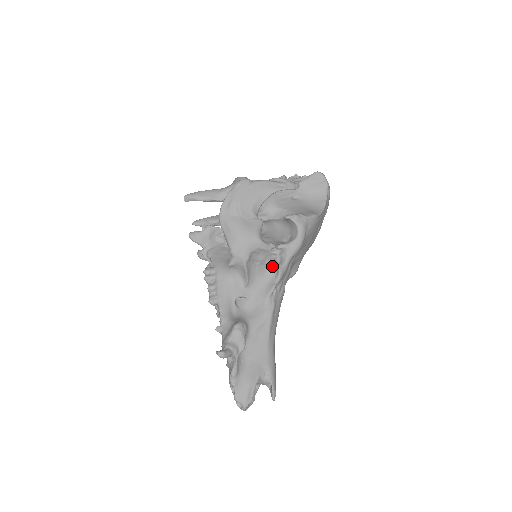
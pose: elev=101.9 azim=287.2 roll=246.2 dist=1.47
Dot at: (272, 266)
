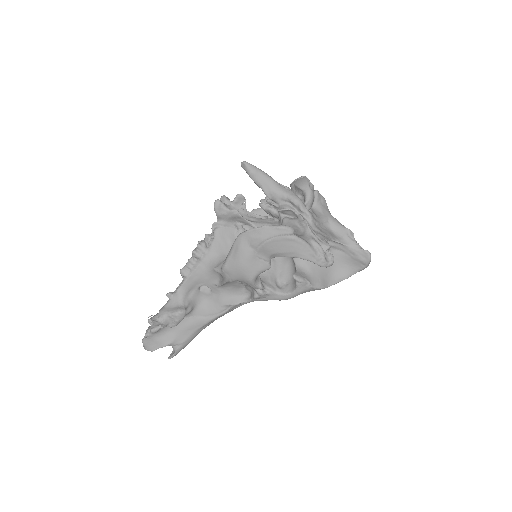
Dot at: (250, 291)
